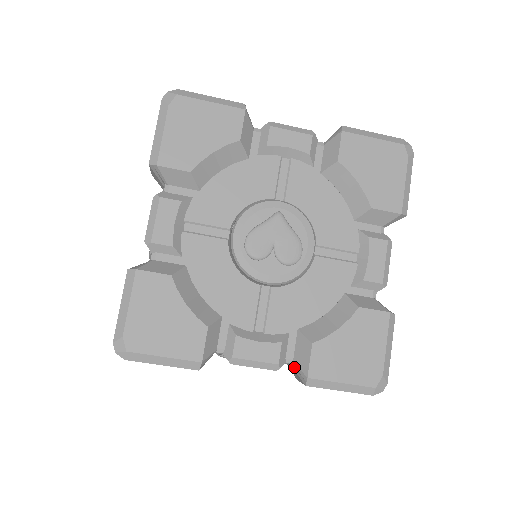
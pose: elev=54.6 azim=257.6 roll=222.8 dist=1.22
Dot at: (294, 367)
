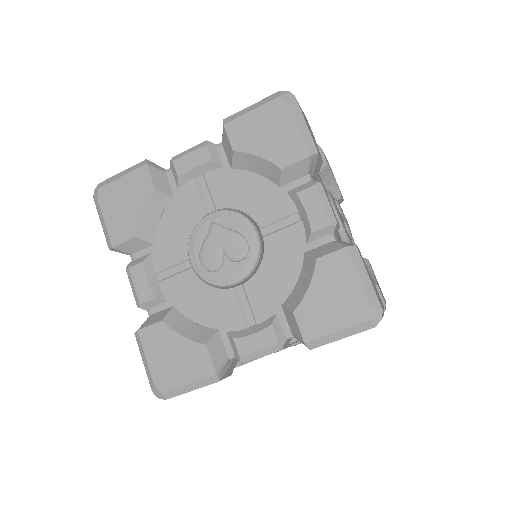
Dot at: occluded
